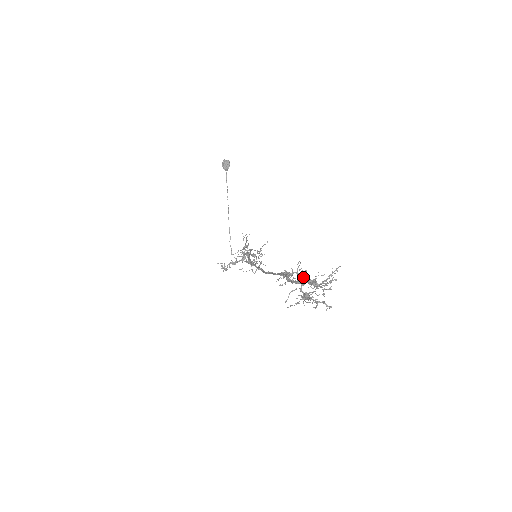
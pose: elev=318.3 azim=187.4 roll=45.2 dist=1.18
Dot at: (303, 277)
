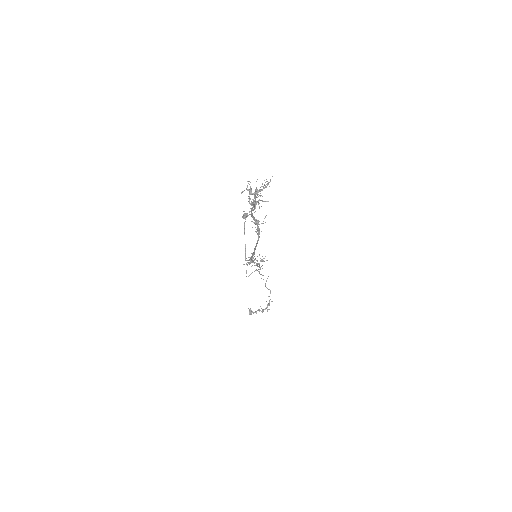
Dot at: (250, 190)
